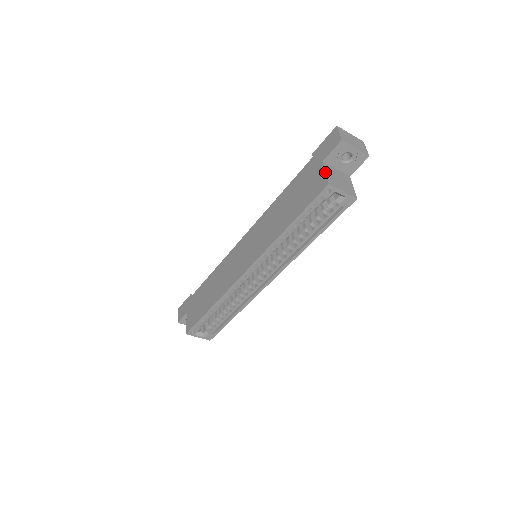
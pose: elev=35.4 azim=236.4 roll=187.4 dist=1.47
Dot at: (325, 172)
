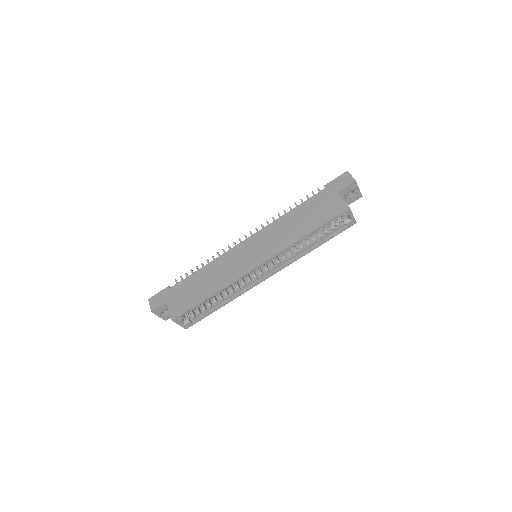
Dot at: occluded
